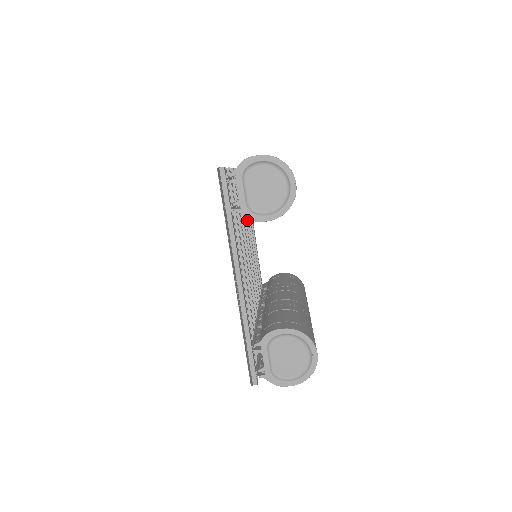
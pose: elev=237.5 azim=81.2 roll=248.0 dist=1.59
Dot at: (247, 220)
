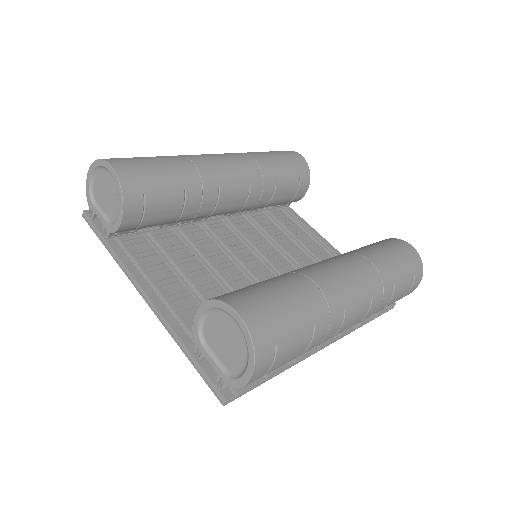
Dot at: (259, 230)
